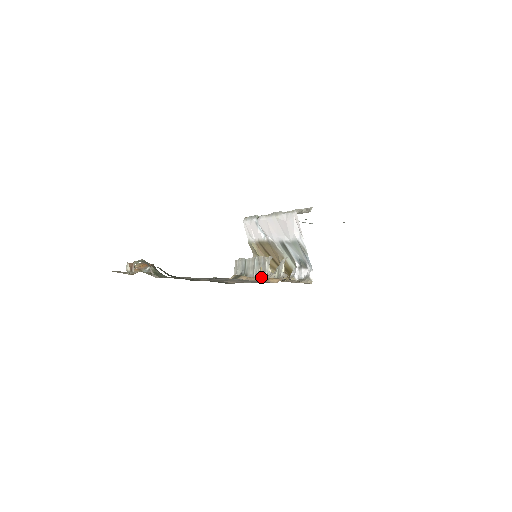
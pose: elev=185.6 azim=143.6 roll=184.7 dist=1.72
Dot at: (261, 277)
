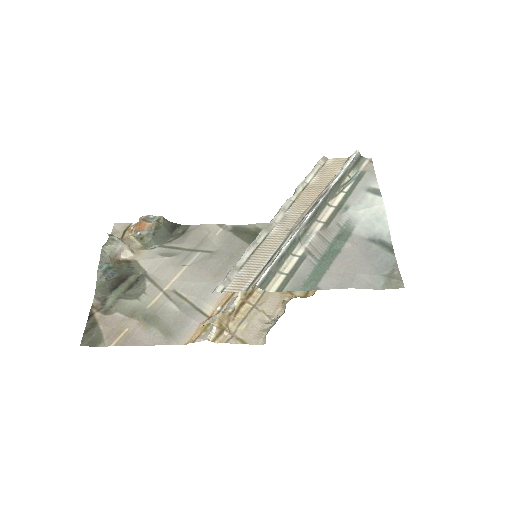
Dot at: (227, 297)
